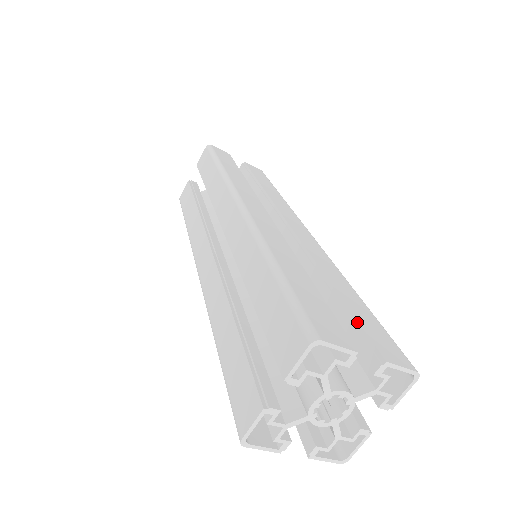
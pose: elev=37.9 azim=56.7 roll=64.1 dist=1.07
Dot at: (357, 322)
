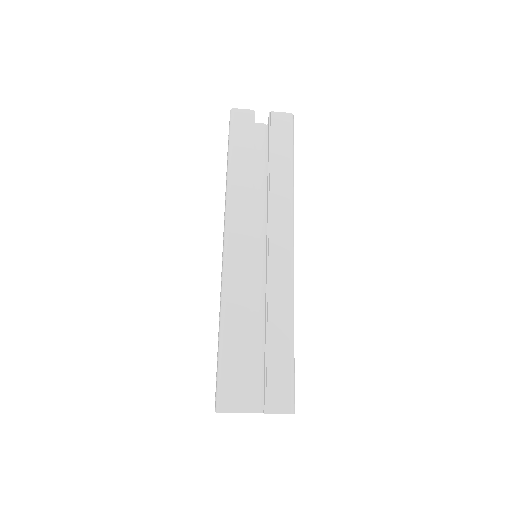
Dot at: (266, 376)
